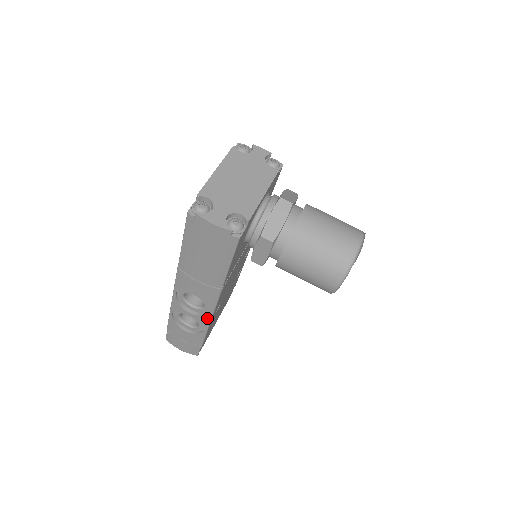
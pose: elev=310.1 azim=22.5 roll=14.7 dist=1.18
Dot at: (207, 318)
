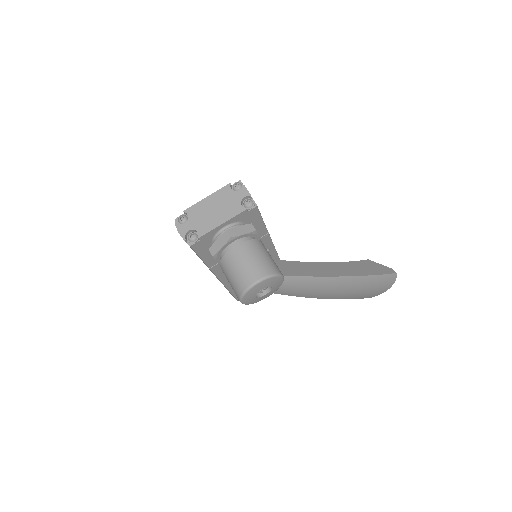
Dot at: (220, 281)
